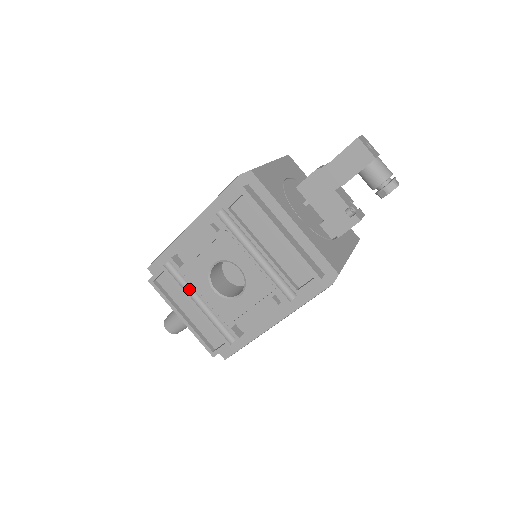
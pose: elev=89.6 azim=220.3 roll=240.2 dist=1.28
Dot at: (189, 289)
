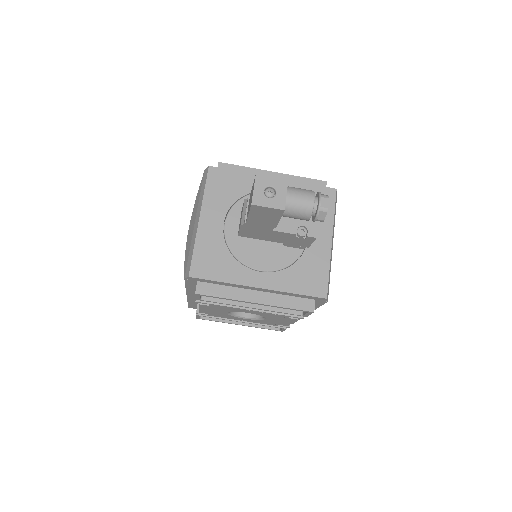
Dot at: occluded
